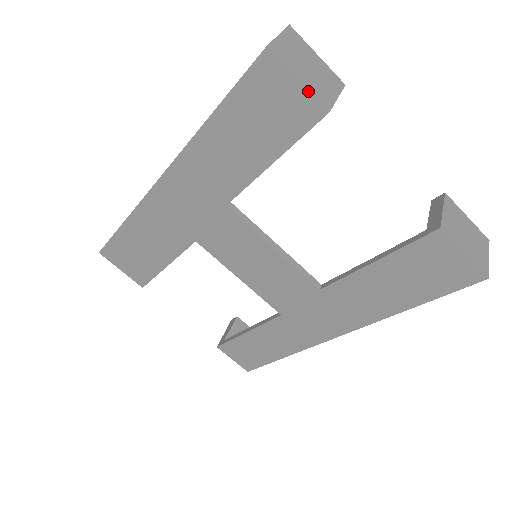
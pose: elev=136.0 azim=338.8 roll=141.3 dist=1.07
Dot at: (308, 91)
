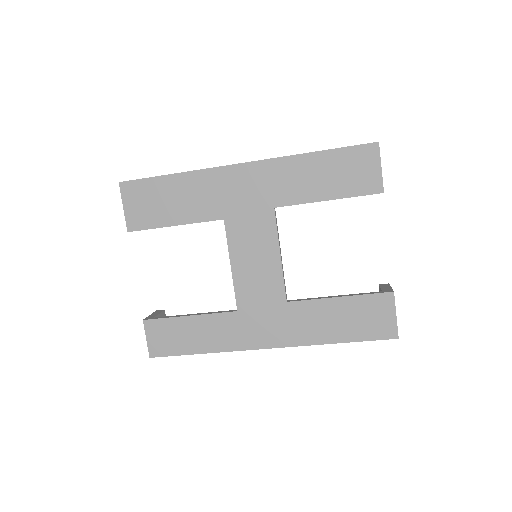
Dot at: occluded
